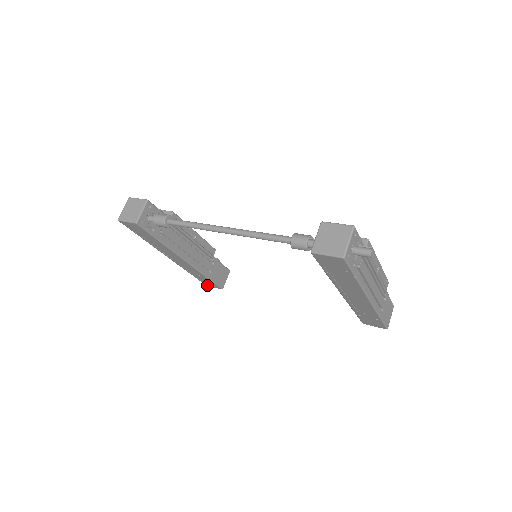
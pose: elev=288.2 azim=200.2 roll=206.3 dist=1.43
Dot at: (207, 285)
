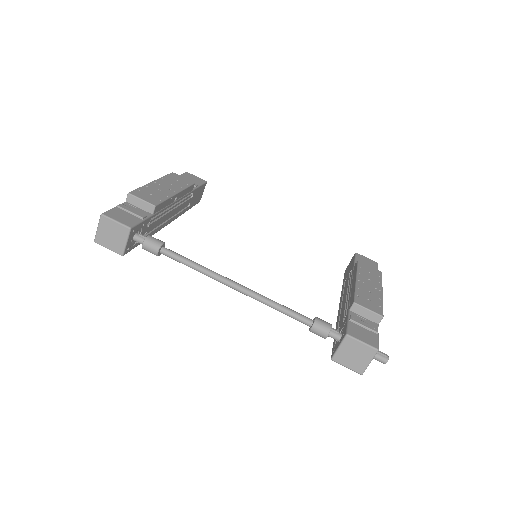
Dot at: occluded
